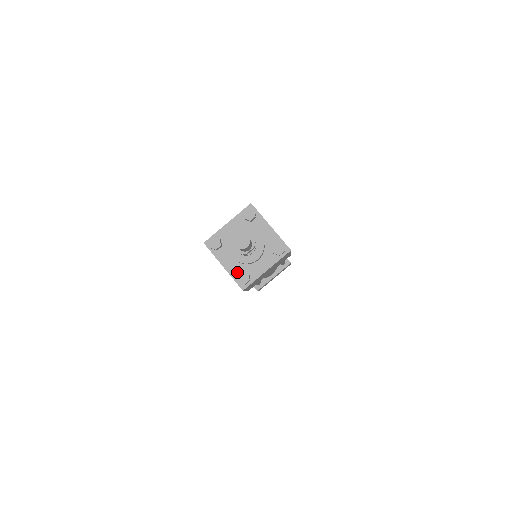
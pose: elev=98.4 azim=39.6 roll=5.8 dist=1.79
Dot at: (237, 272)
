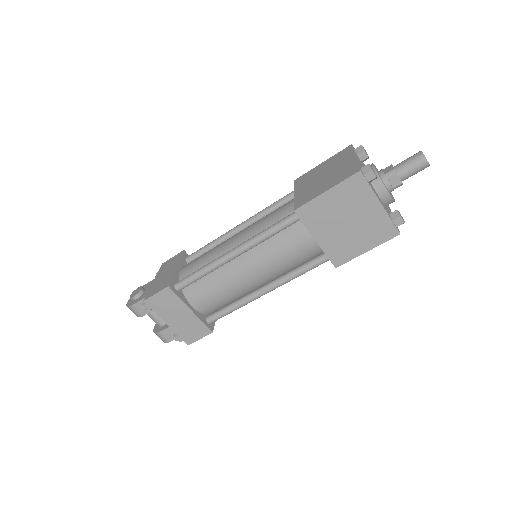
Dot at: occluded
